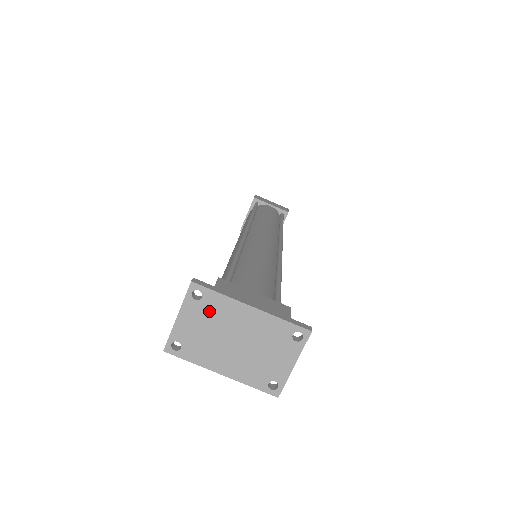
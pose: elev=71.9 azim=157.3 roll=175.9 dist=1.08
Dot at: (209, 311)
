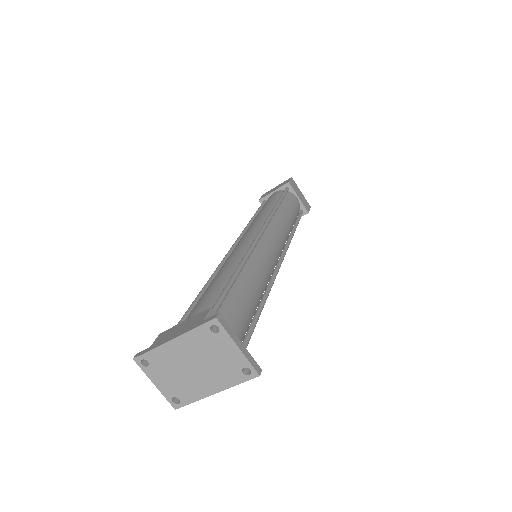
Dot at: (161, 365)
